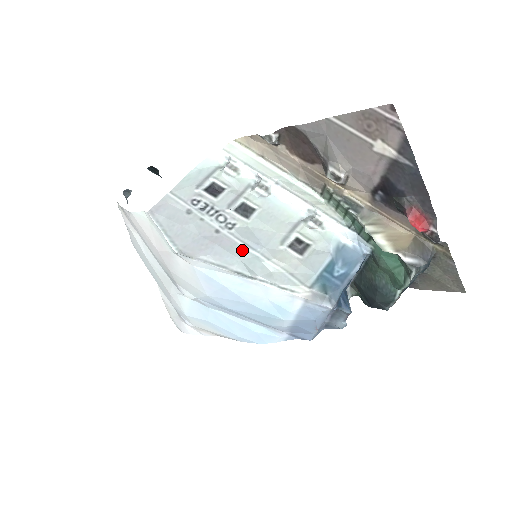
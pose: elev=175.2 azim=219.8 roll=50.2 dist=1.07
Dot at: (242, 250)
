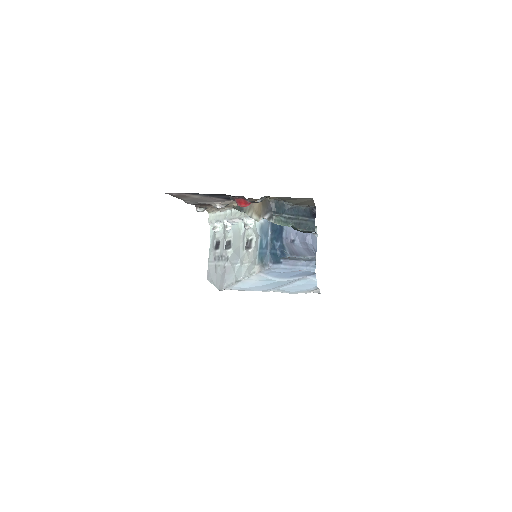
Dot at: (234, 268)
